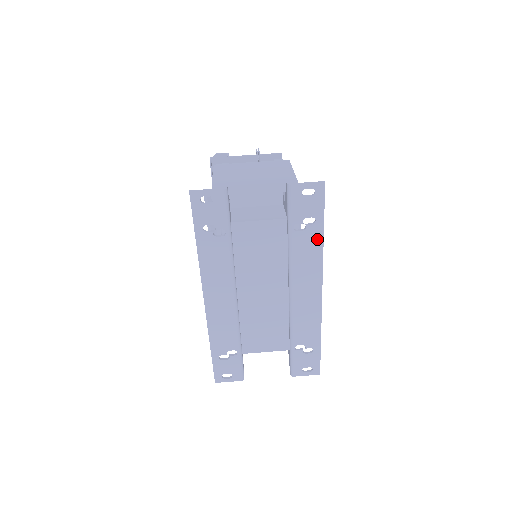
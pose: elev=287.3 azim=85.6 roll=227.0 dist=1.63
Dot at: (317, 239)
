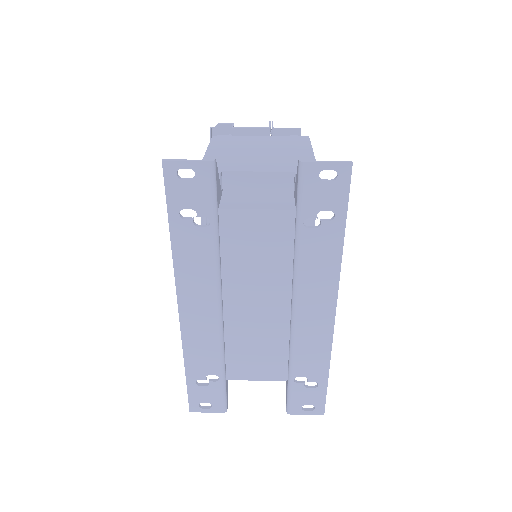
Dot at: (335, 241)
